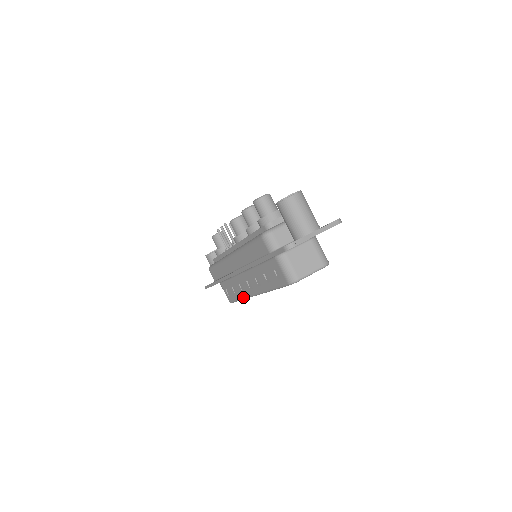
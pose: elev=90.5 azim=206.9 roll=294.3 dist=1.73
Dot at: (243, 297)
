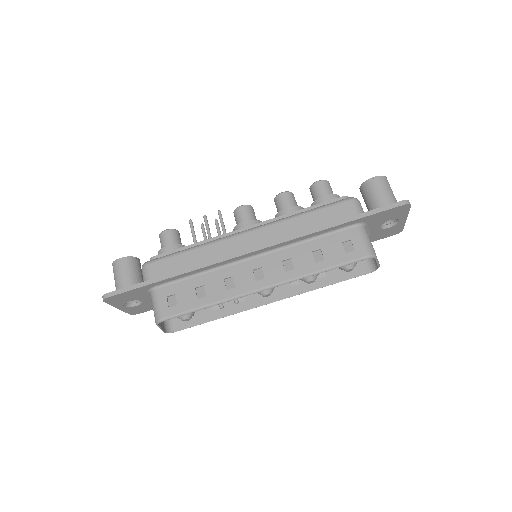
Dot at: (222, 298)
